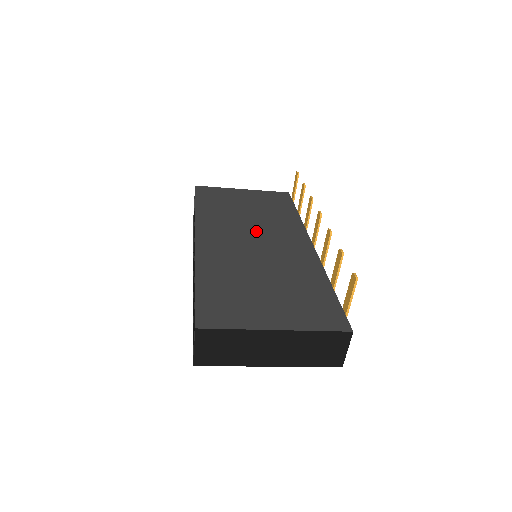
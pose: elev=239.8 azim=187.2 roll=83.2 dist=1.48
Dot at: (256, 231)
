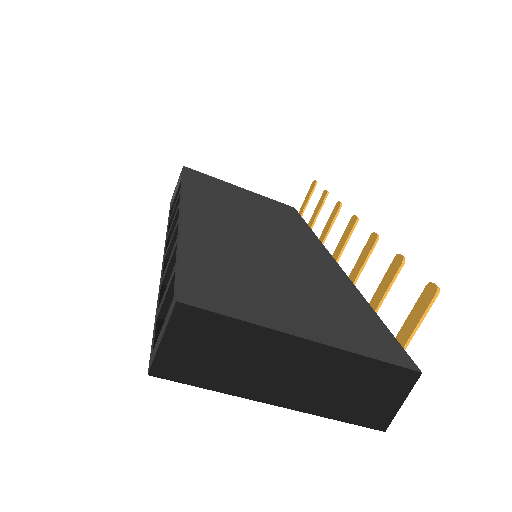
Dot at: (261, 225)
